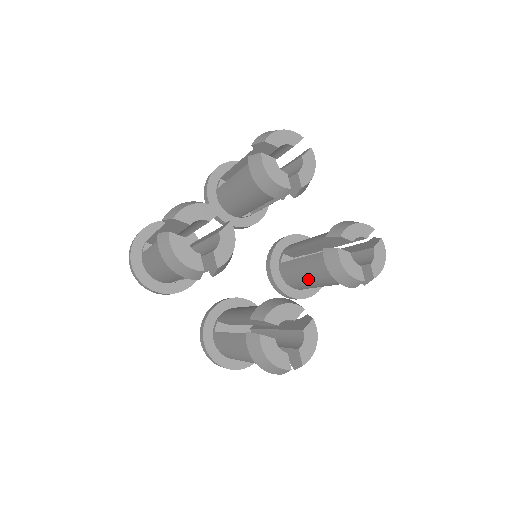
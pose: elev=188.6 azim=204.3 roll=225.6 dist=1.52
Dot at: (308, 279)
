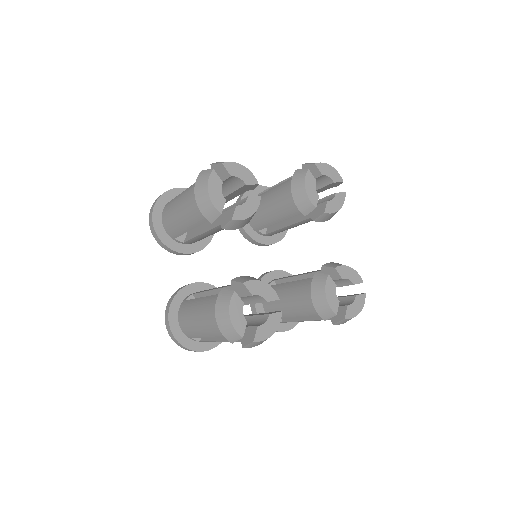
Dot at: (286, 302)
